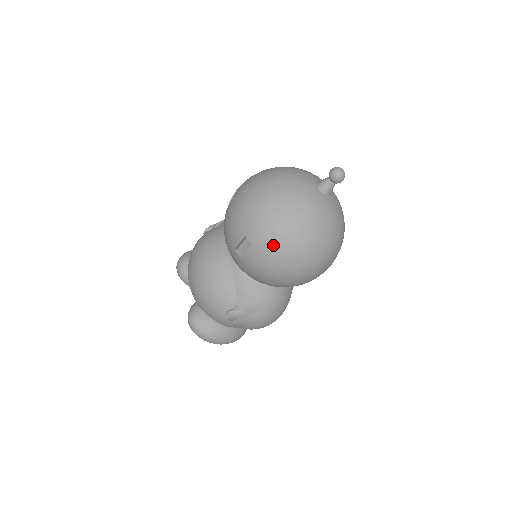
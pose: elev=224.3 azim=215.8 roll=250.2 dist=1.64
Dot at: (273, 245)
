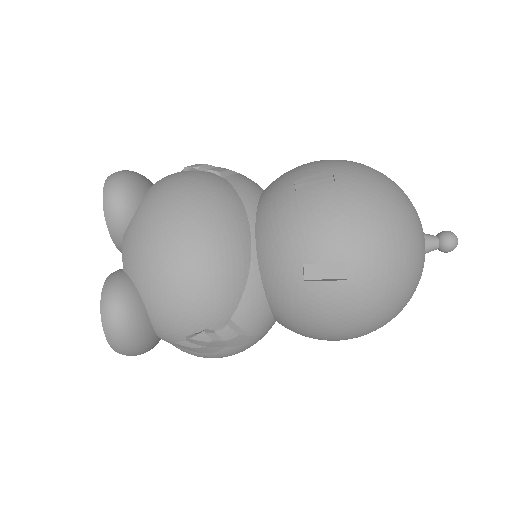
Dot at: (373, 298)
